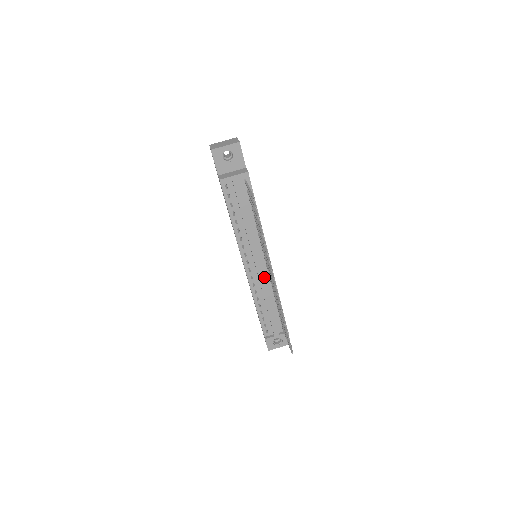
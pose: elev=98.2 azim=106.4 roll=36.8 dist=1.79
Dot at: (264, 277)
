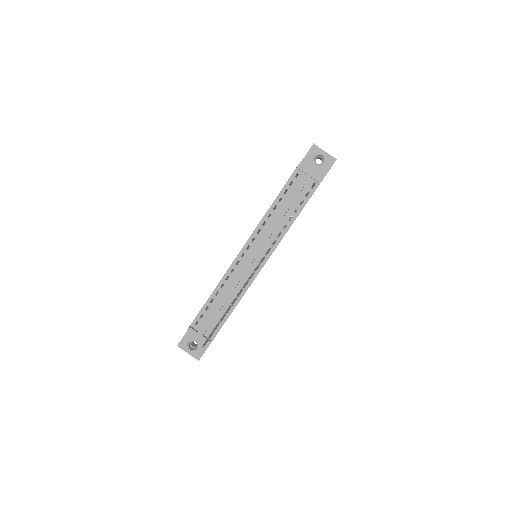
Dot at: (246, 273)
